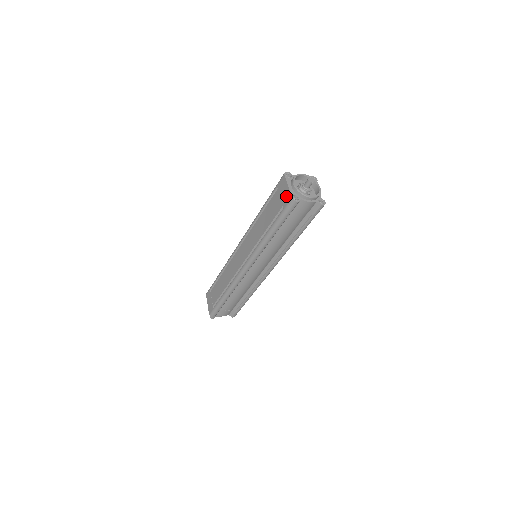
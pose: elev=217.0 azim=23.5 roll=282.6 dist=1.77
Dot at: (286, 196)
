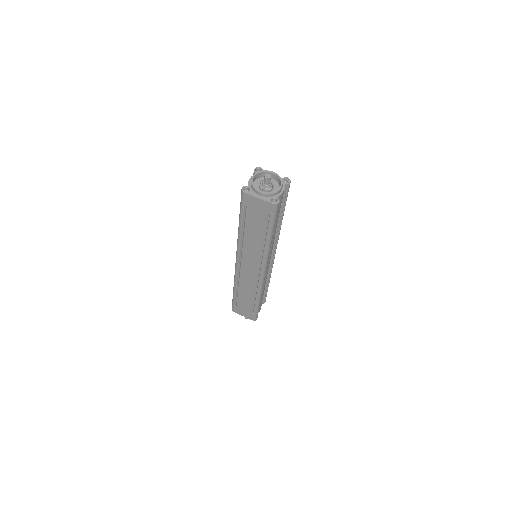
Dot at: (264, 206)
